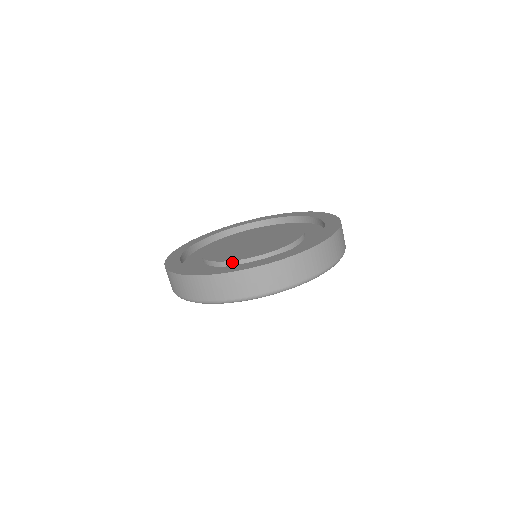
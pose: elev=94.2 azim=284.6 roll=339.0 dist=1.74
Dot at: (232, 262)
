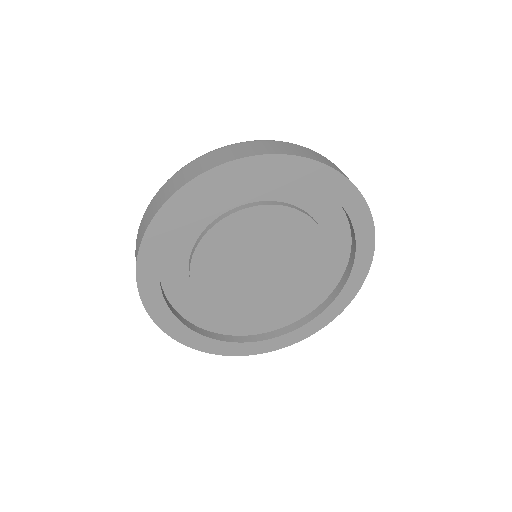
Dot at: (199, 300)
